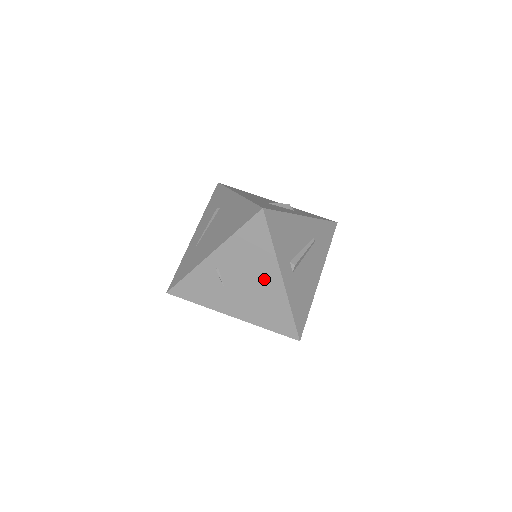
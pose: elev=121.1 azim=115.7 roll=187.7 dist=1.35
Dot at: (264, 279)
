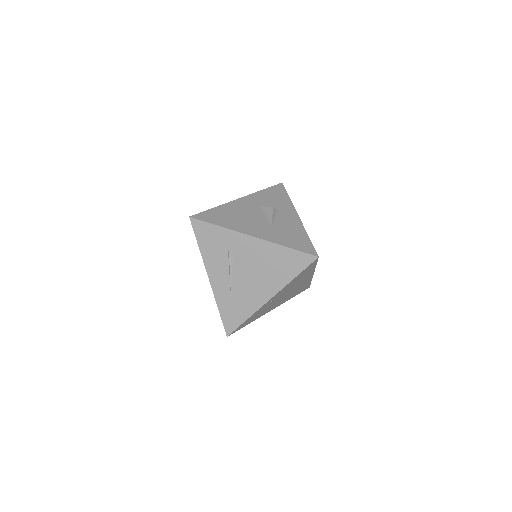
Dot at: (302, 282)
